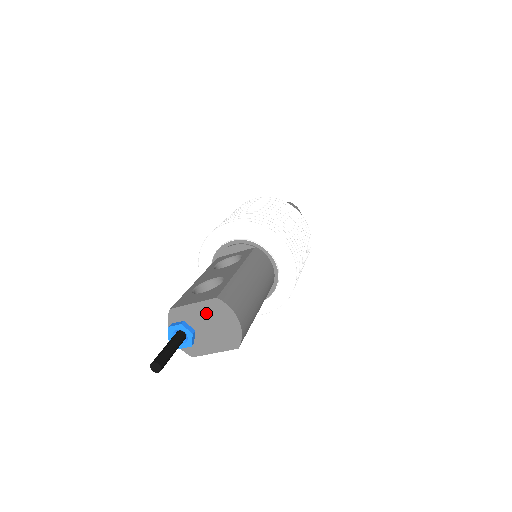
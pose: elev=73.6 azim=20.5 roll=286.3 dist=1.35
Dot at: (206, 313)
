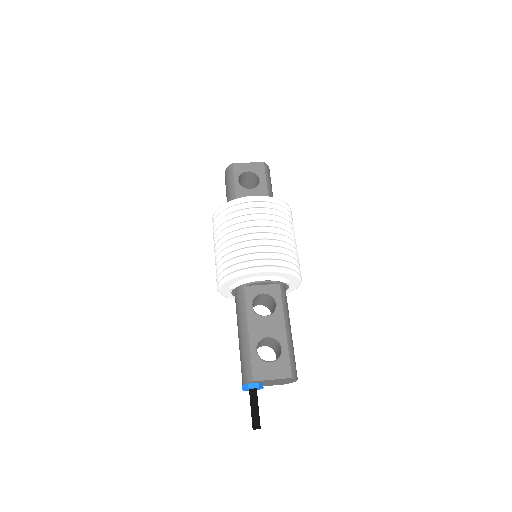
Dot at: (278, 381)
